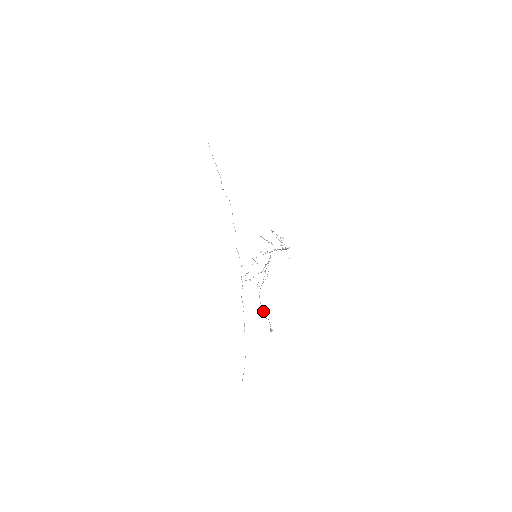
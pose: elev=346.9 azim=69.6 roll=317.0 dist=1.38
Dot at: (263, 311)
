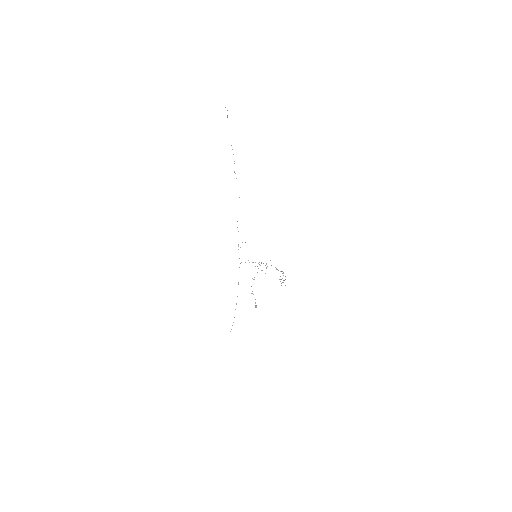
Dot at: occluded
